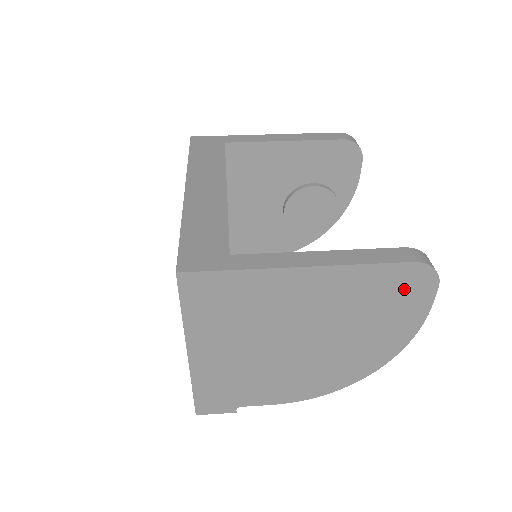
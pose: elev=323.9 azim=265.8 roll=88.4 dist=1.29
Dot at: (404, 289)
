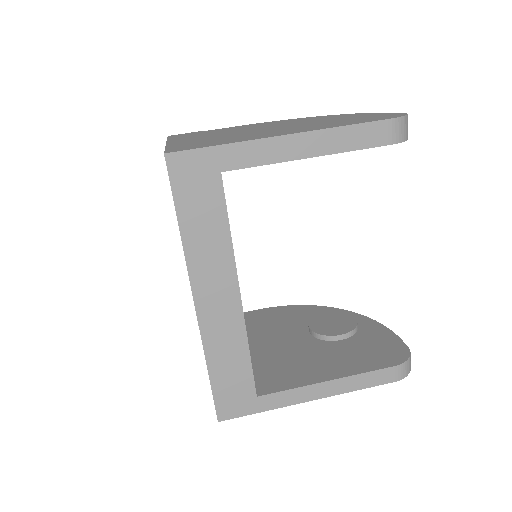
Dot at: occluded
